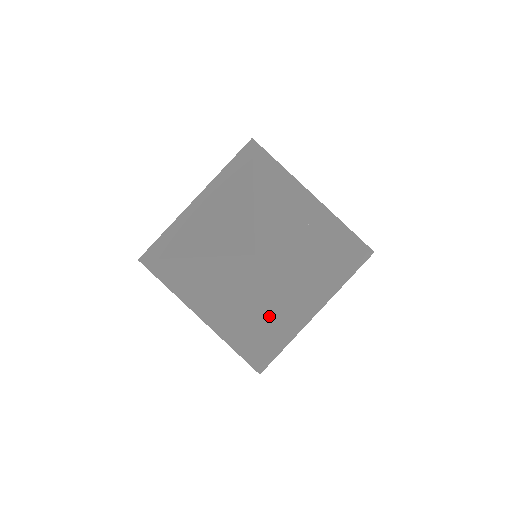
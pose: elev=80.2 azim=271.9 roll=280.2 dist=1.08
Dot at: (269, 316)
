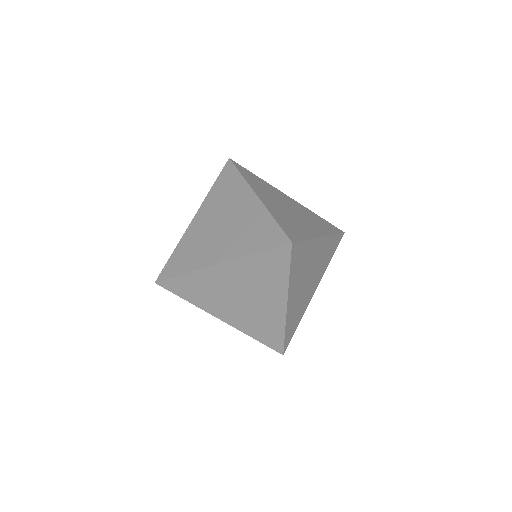
Dot at: (265, 199)
